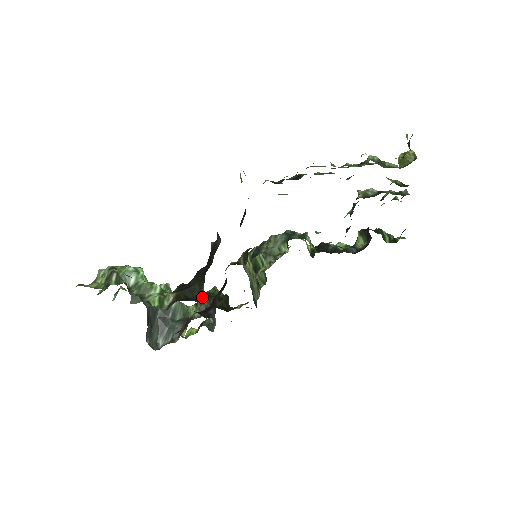
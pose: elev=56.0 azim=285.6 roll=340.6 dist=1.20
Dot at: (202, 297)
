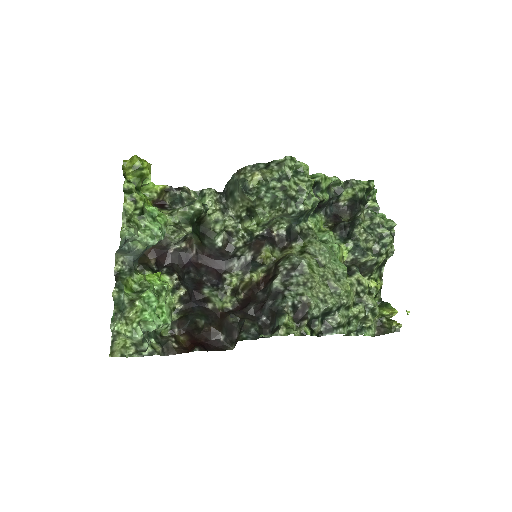
Dot at: (198, 318)
